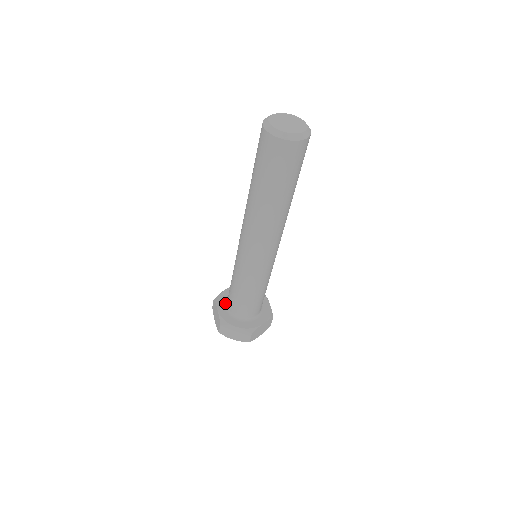
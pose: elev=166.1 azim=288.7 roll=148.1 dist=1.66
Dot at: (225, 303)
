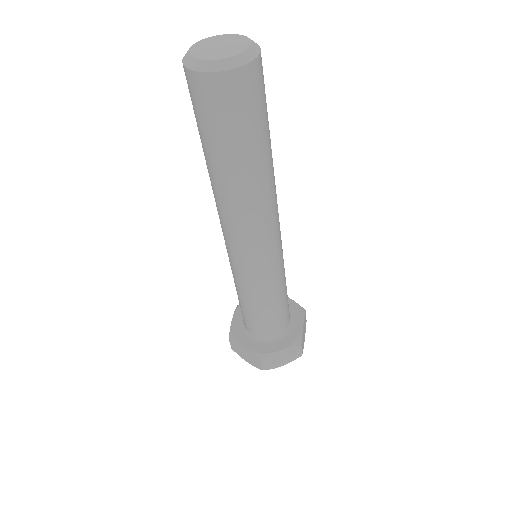
Dot at: occluded
